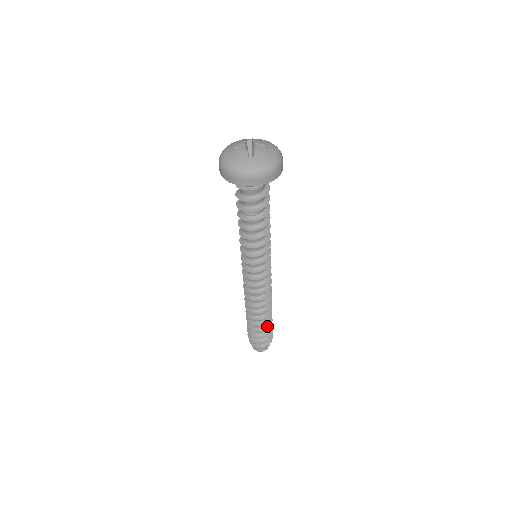
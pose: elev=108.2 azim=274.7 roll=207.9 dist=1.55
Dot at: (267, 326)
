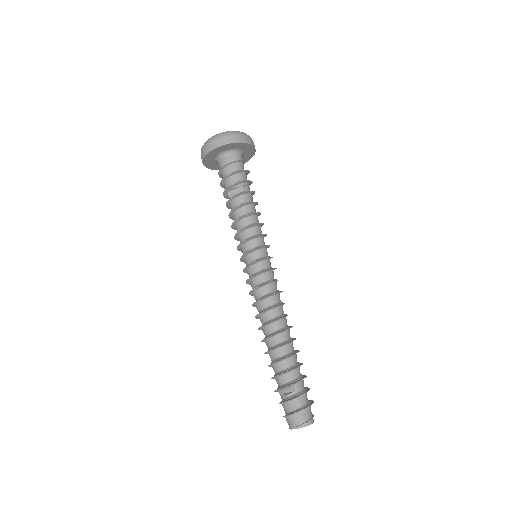
Dot at: (296, 366)
